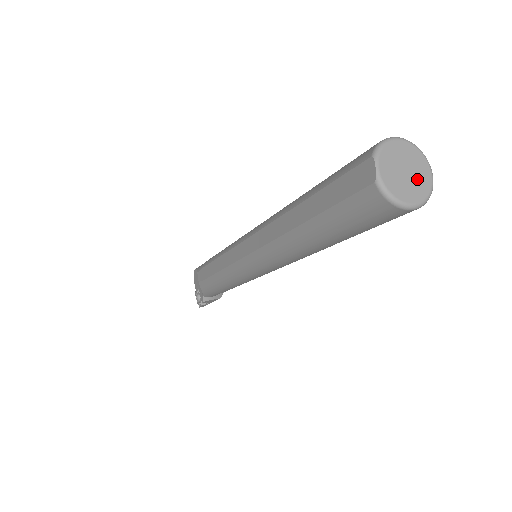
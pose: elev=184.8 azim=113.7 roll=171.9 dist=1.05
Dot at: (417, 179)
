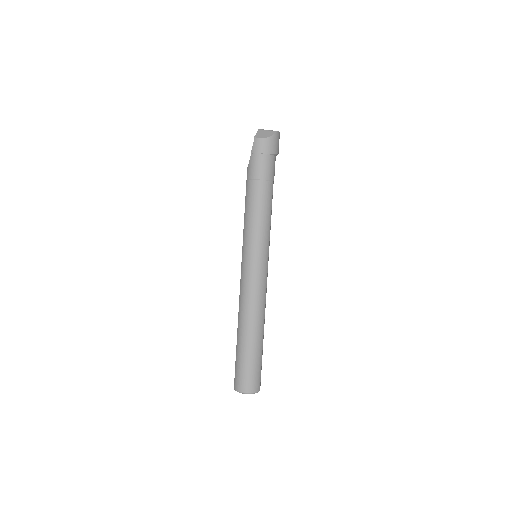
Dot at: occluded
